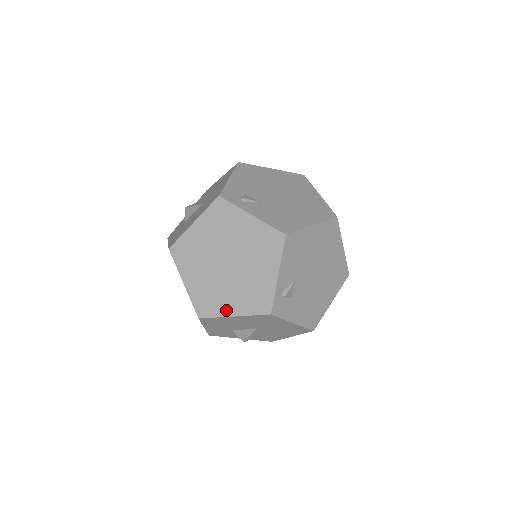
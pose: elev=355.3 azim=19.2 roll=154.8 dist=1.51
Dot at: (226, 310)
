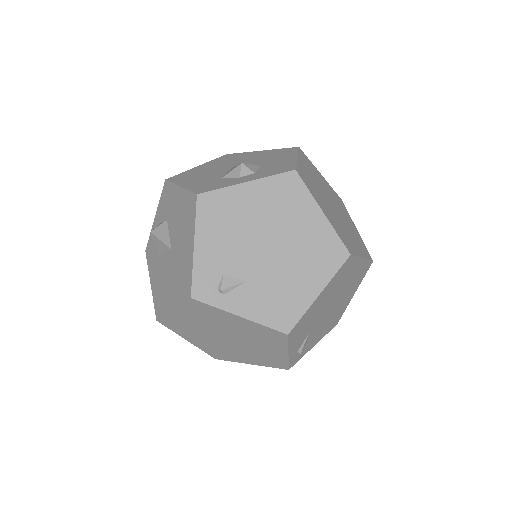
Dot at: (241, 360)
